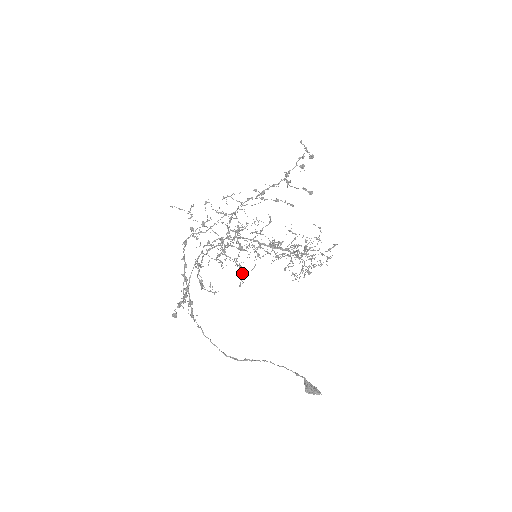
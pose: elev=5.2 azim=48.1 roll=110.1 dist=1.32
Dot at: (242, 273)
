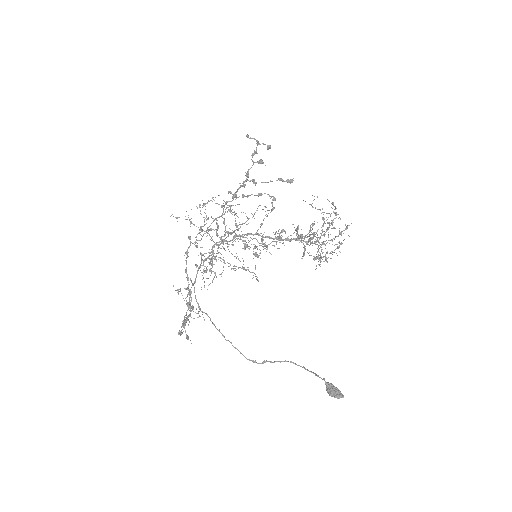
Dot at: (251, 272)
